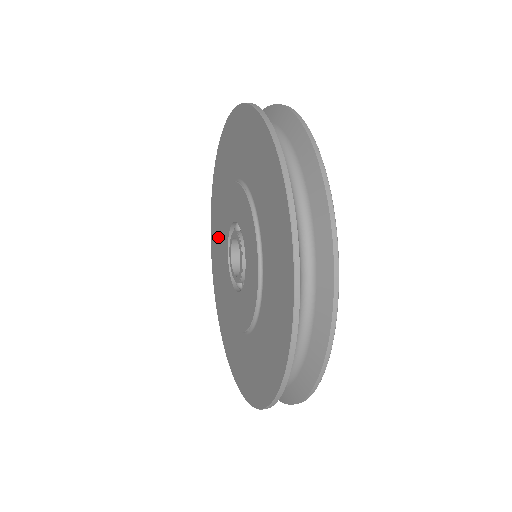
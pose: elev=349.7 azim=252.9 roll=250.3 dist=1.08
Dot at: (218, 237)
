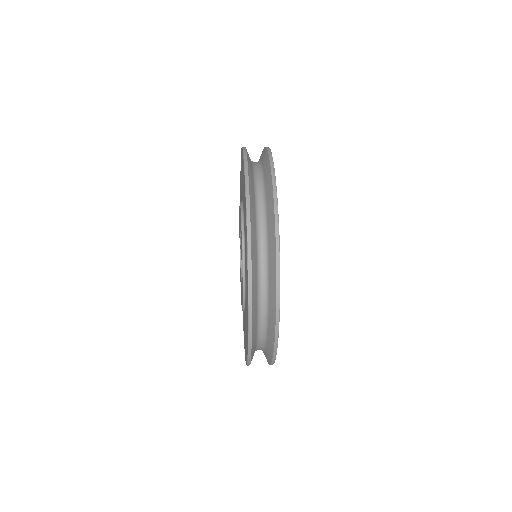
Dot at: (241, 189)
